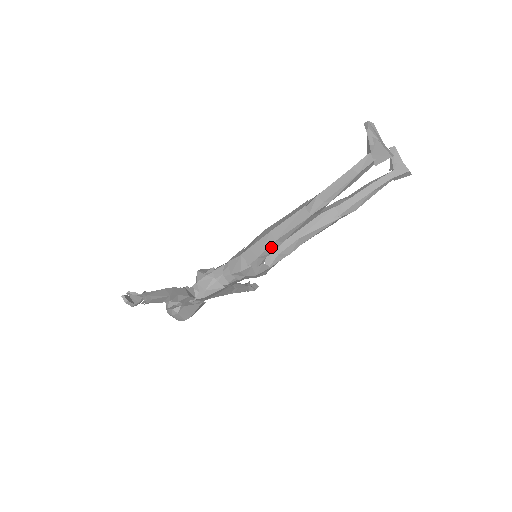
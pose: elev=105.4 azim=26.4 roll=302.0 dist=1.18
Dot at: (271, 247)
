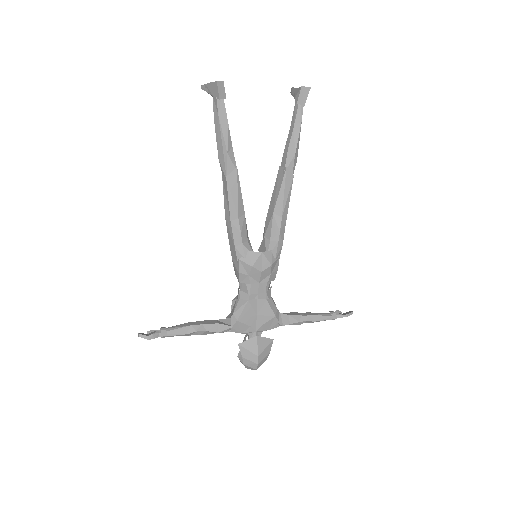
Dot at: (234, 230)
